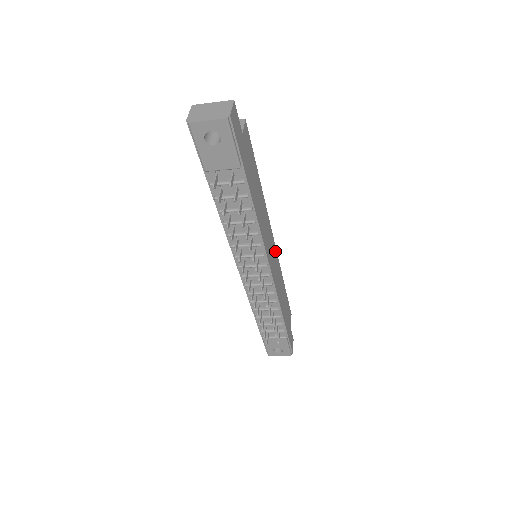
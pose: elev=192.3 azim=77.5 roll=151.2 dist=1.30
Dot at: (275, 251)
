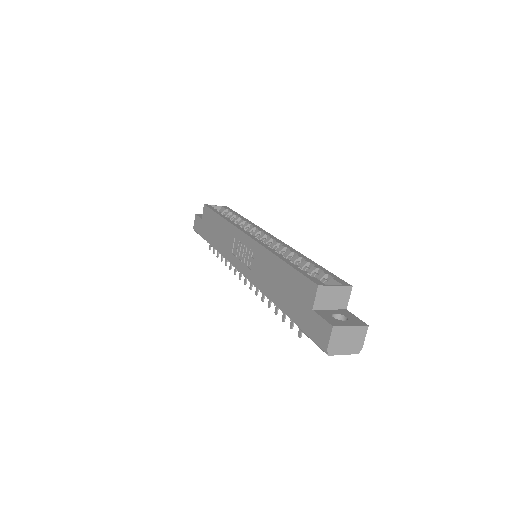
Dot at: occluded
